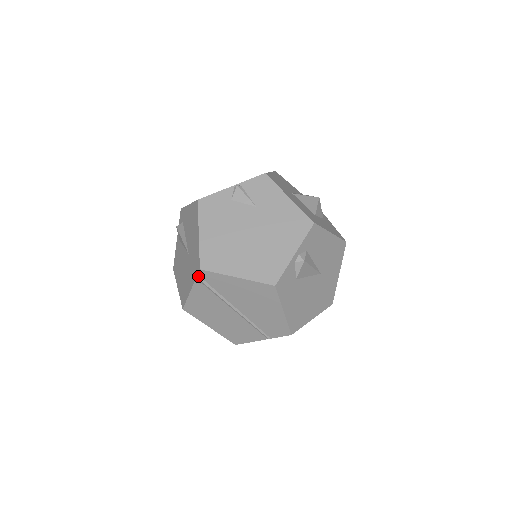
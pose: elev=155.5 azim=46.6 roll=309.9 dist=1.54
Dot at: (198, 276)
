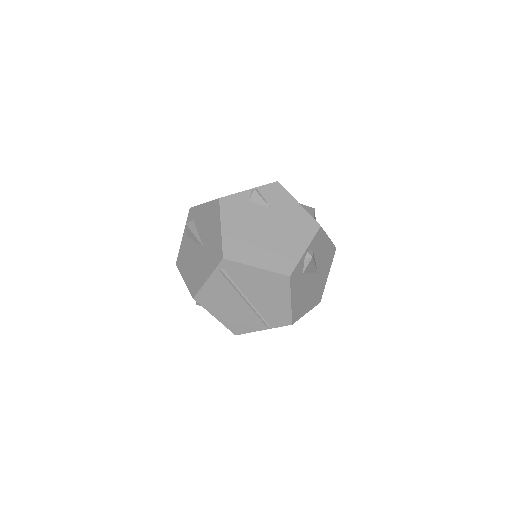
Dot at: (219, 265)
